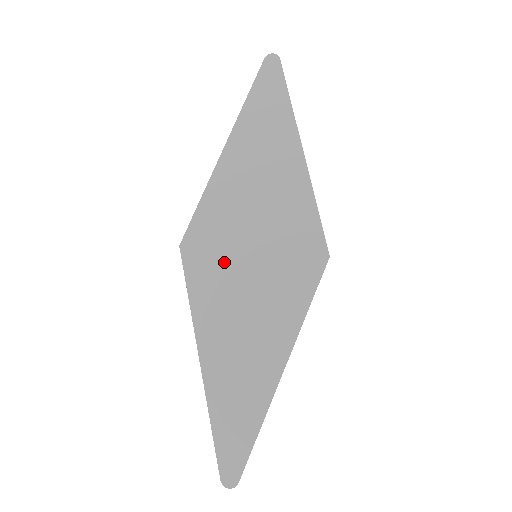
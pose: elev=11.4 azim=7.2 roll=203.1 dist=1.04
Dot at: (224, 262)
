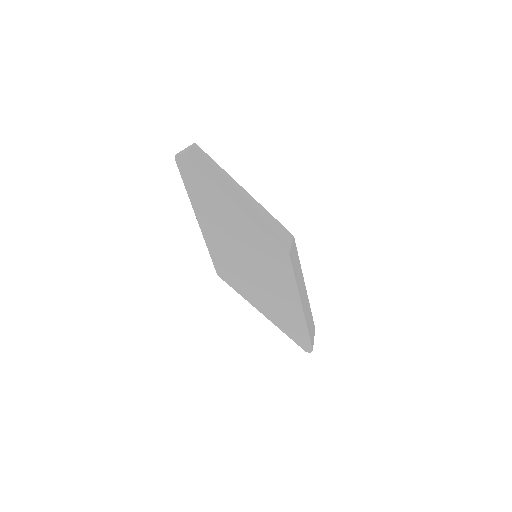
Dot at: (242, 275)
